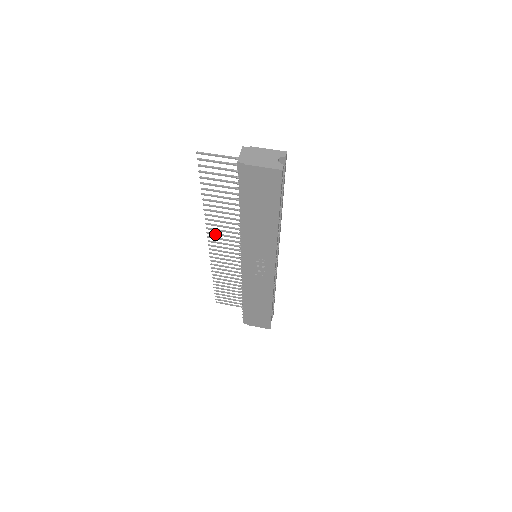
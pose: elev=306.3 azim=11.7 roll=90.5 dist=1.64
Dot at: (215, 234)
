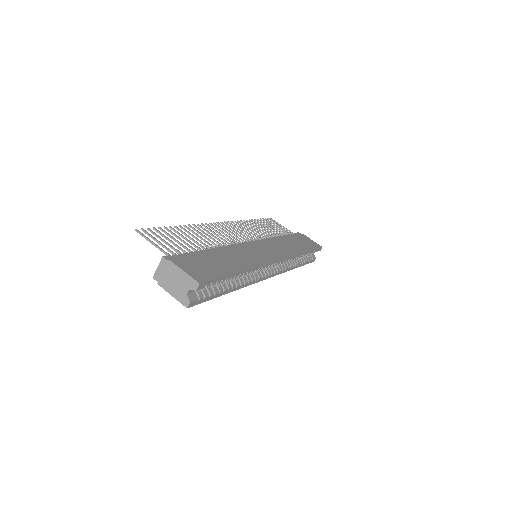
Dot at: (216, 228)
